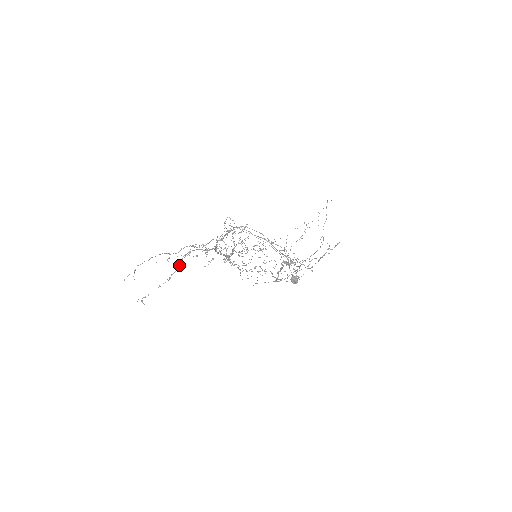
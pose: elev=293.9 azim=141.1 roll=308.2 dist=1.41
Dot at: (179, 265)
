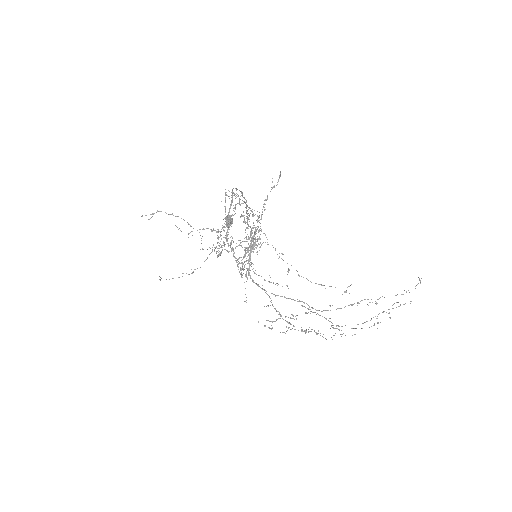
Dot at: occluded
